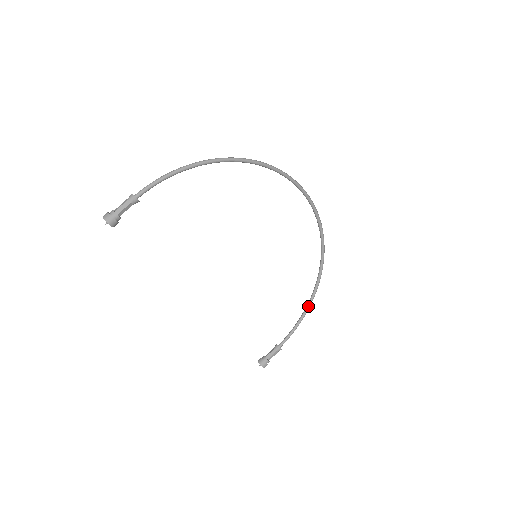
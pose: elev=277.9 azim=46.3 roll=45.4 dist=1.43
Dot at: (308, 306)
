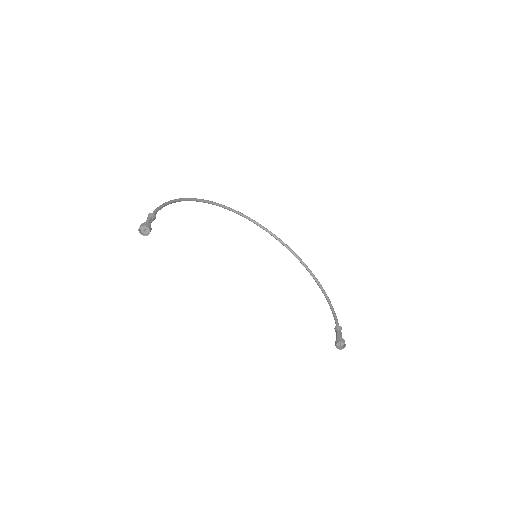
Dot at: (324, 293)
